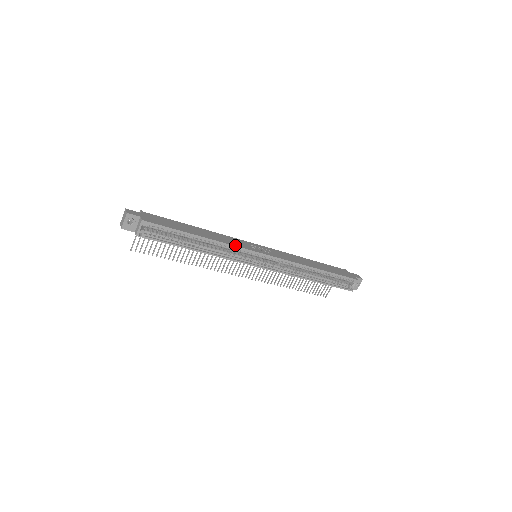
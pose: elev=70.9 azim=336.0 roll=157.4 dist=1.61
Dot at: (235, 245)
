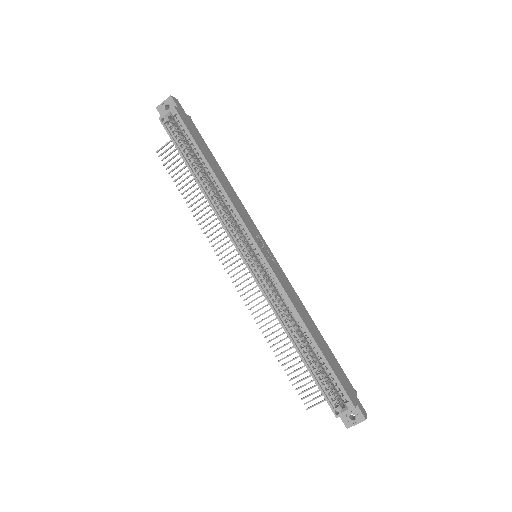
Dot at: (237, 209)
